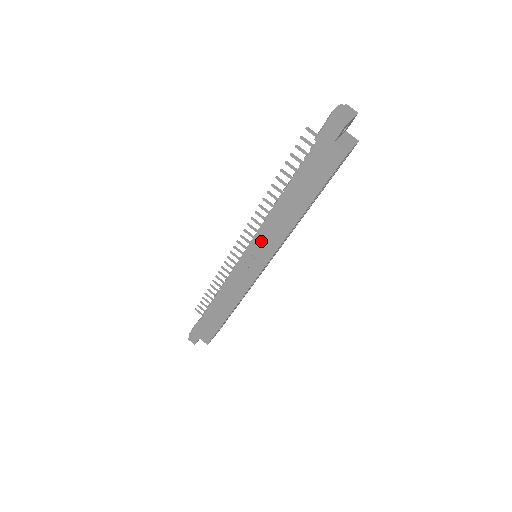
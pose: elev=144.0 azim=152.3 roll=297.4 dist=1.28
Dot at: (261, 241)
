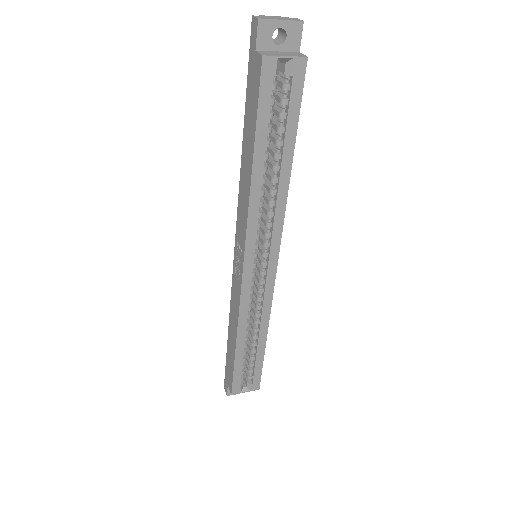
Dot at: (240, 220)
